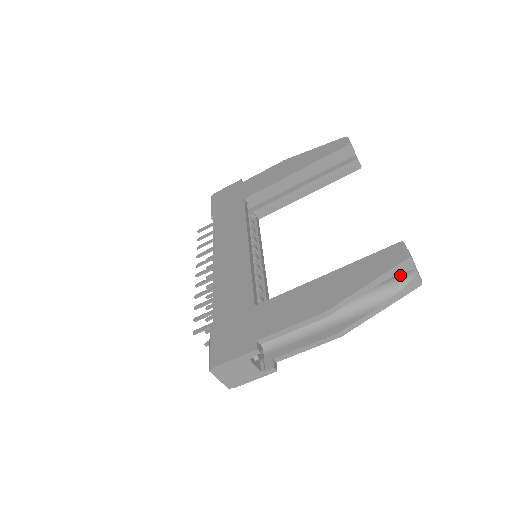
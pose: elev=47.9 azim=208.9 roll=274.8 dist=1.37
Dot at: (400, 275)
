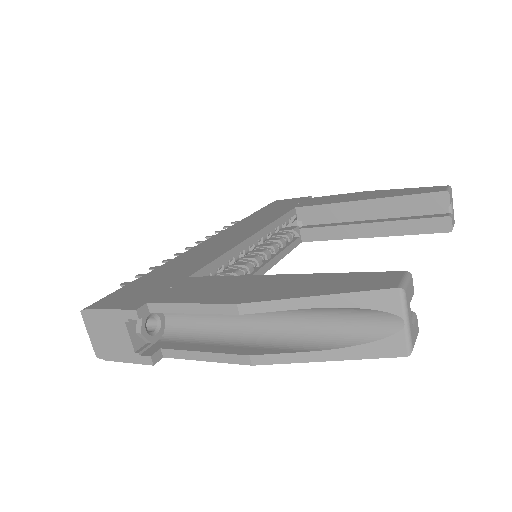
Dot at: (377, 315)
